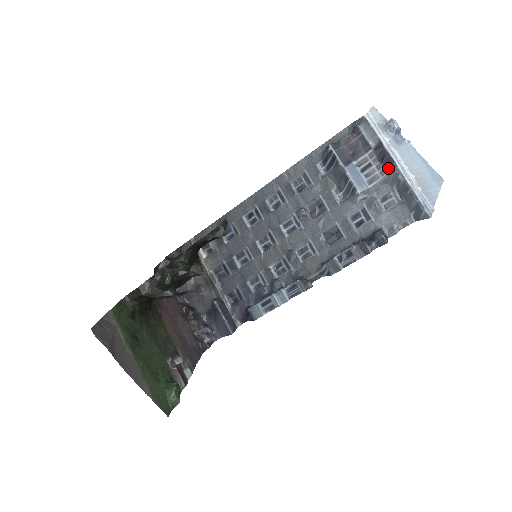
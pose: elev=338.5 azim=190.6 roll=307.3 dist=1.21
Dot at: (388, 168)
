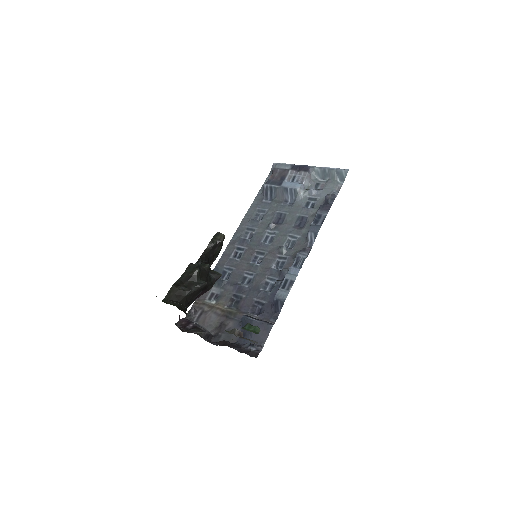
Dot at: (306, 170)
